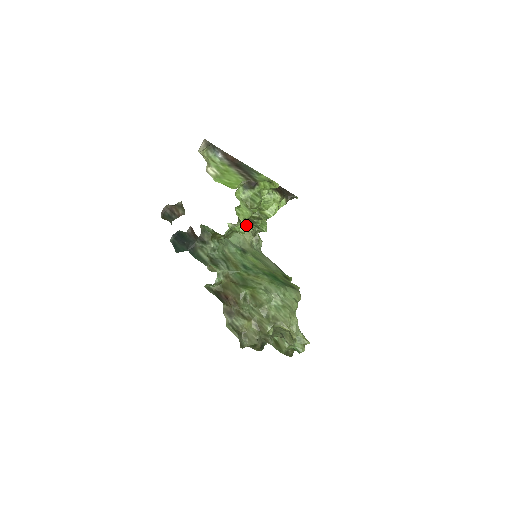
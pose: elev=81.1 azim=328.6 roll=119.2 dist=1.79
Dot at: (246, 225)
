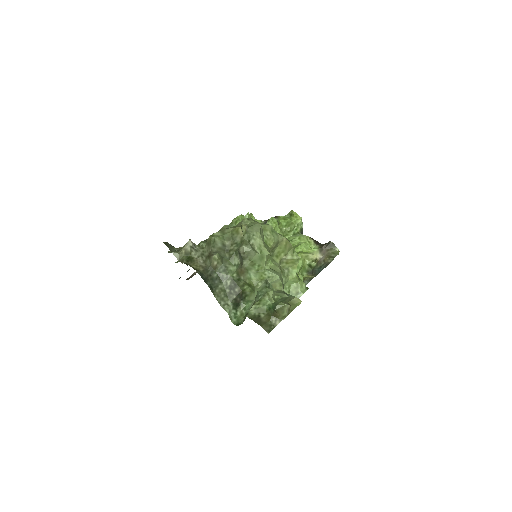
Dot at: occluded
